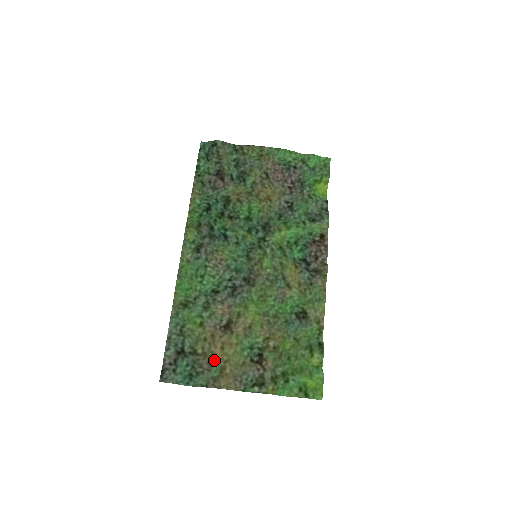
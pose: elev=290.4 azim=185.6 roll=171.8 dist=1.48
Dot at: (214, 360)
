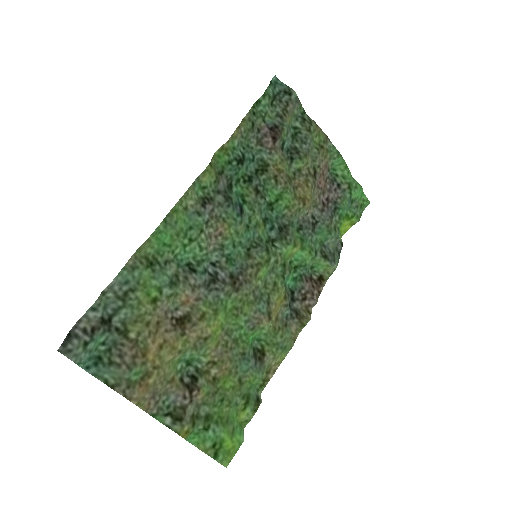
Dot at: (143, 357)
